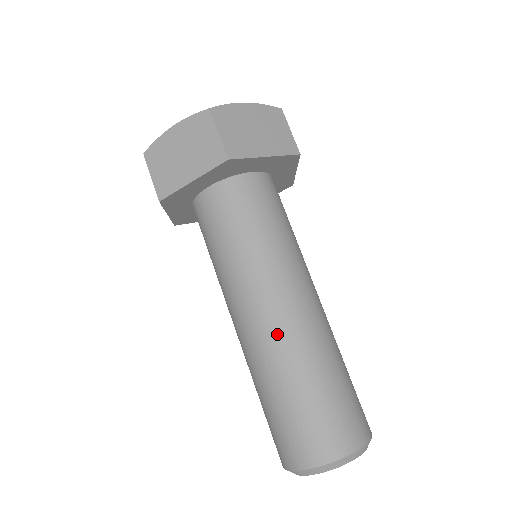
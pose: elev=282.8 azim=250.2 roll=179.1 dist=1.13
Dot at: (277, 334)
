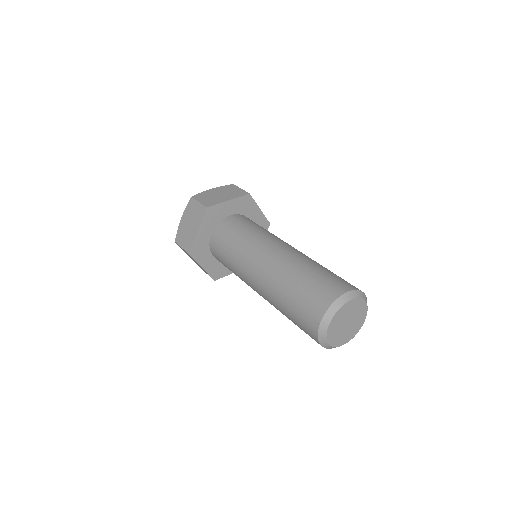
Dot at: (271, 268)
